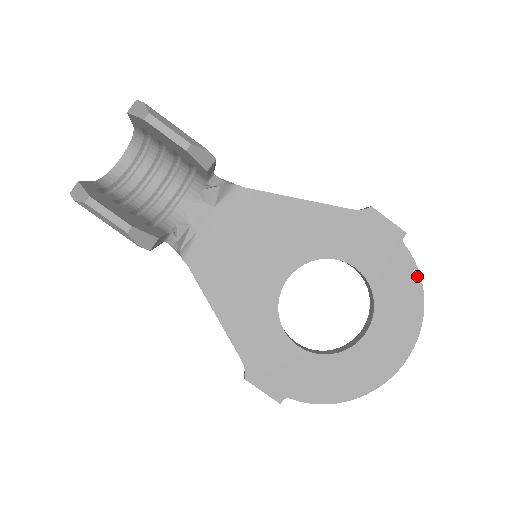
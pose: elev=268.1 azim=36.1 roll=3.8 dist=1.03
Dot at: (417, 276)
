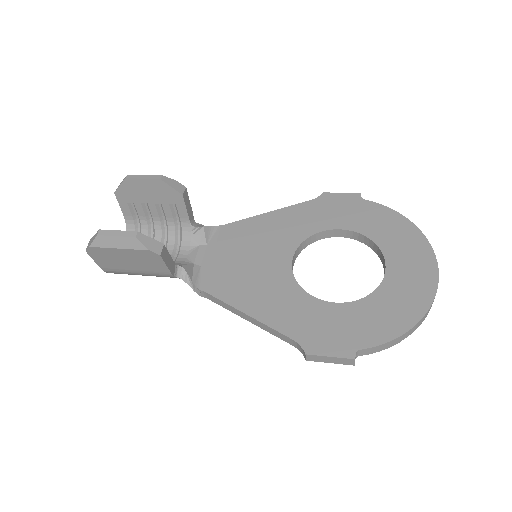
Dot at: (392, 212)
